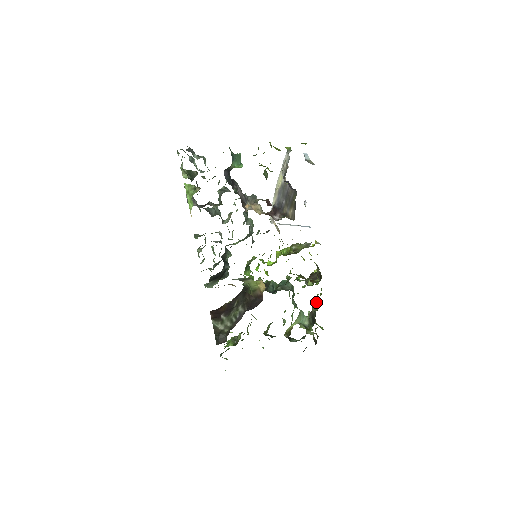
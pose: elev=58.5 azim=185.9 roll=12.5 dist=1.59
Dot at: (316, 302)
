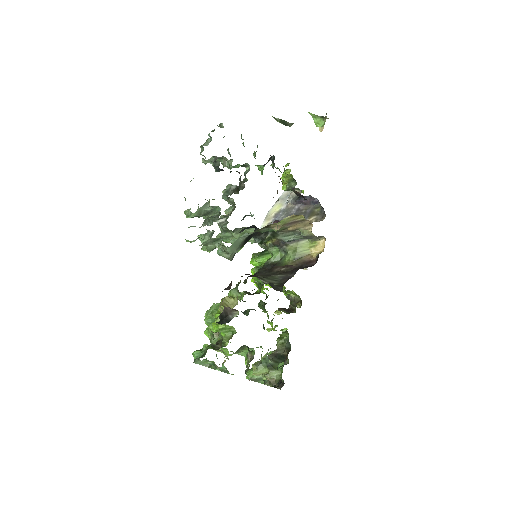
Dot at: (287, 335)
